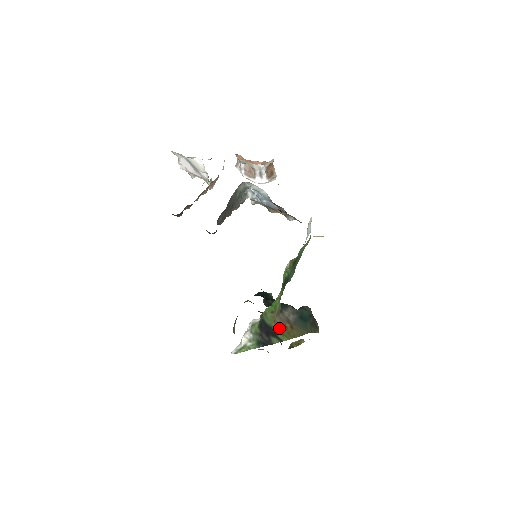
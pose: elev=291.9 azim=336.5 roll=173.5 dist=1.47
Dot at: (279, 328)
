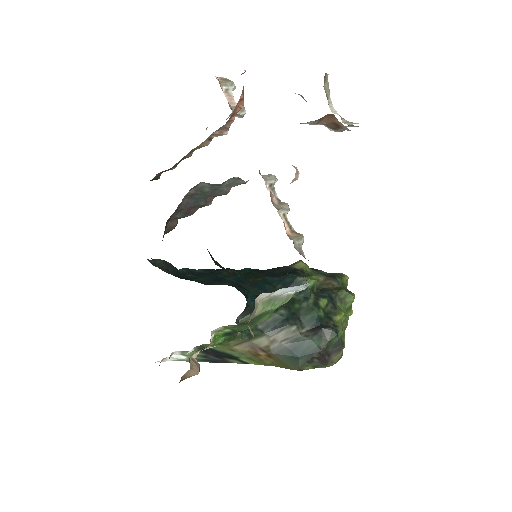
Dot at: (244, 353)
